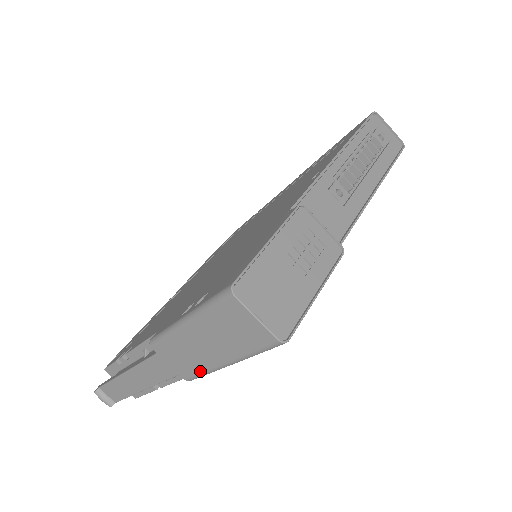
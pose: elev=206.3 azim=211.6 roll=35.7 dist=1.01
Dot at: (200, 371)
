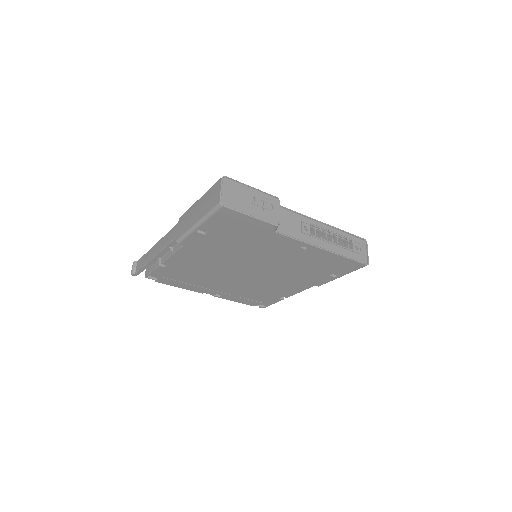
Dot at: (185, 231)
